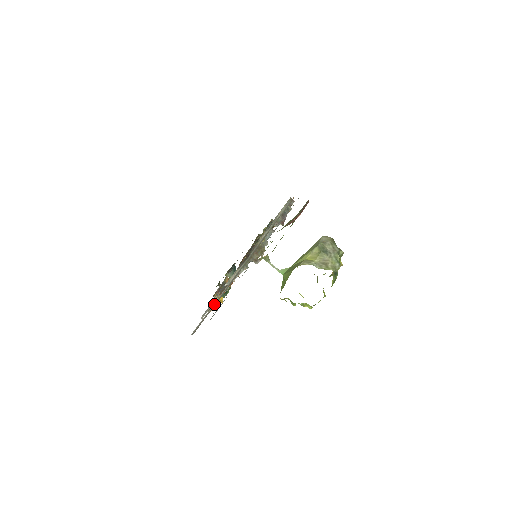
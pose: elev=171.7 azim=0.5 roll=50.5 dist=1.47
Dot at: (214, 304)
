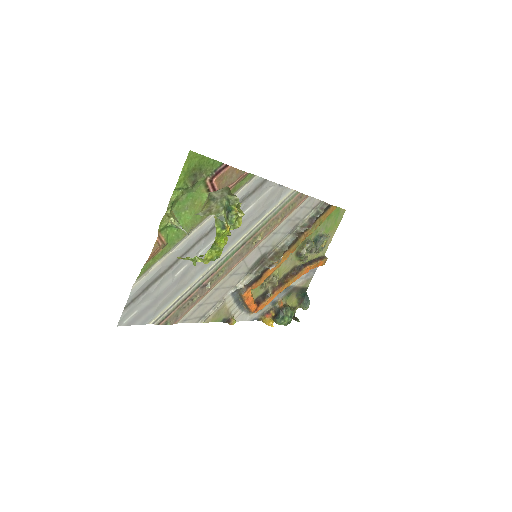
Dot at: (183, 296)
